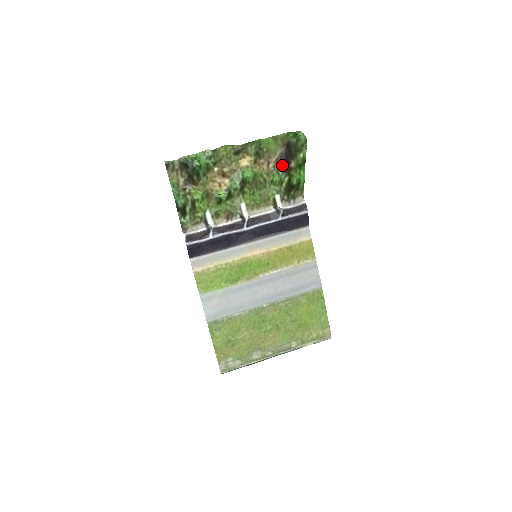
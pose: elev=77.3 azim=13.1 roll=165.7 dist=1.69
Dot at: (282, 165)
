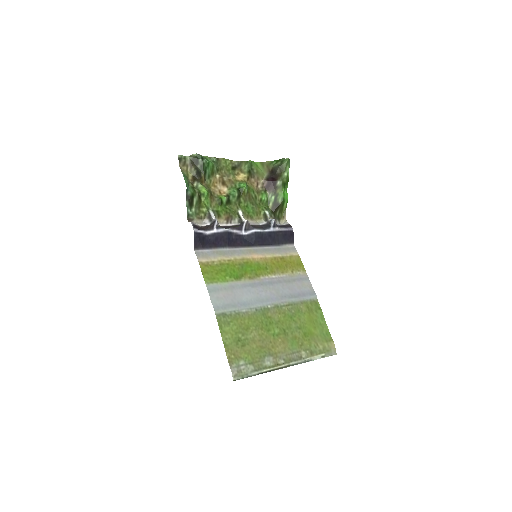
Dot at: (269, 186)
